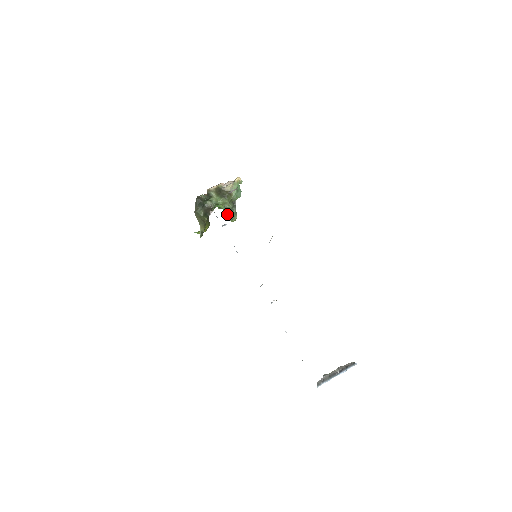
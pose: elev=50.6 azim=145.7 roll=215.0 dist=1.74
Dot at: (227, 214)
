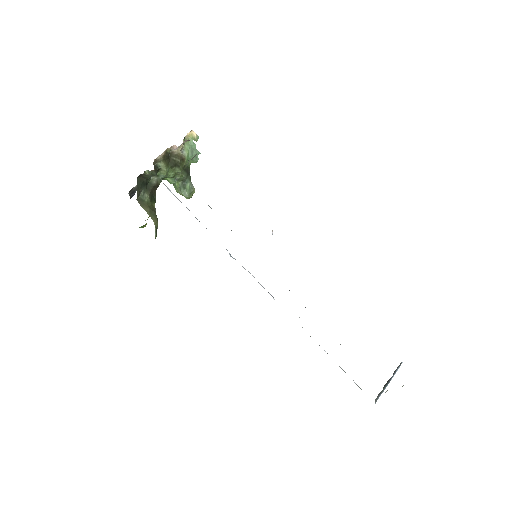
Dot at: (179, 189)
